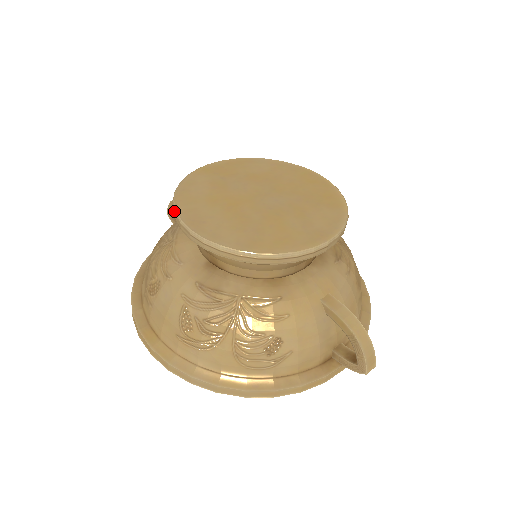
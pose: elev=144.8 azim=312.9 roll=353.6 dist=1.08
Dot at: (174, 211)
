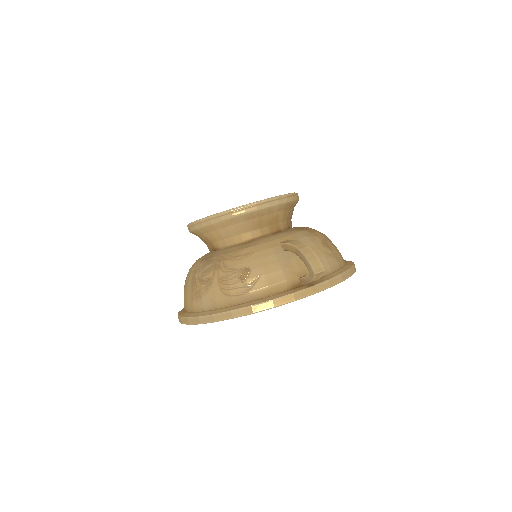
Dot at: occluded
